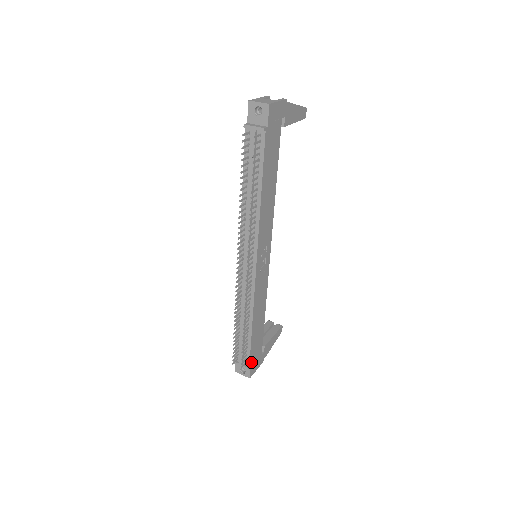
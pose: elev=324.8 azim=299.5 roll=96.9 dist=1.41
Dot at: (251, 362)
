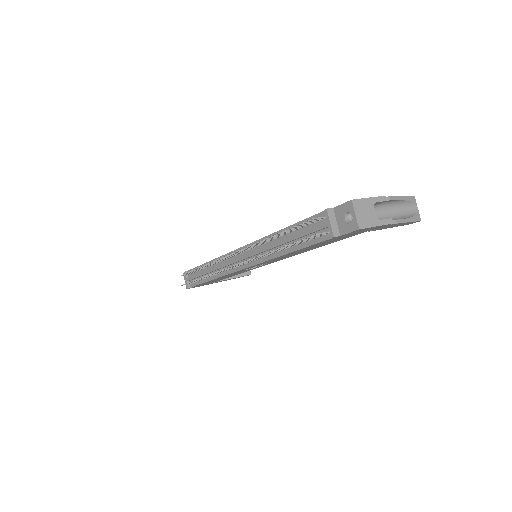
Dot at: (195, 286)
